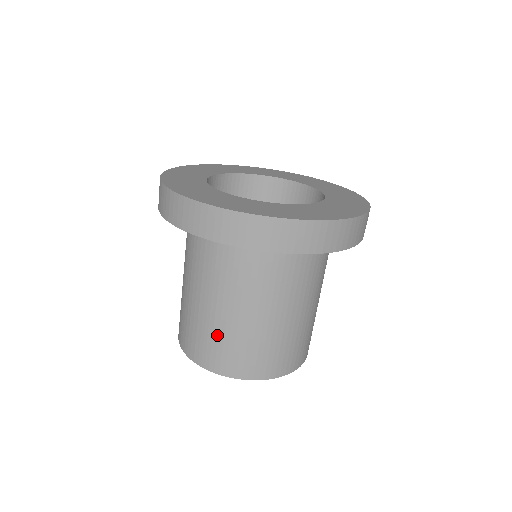
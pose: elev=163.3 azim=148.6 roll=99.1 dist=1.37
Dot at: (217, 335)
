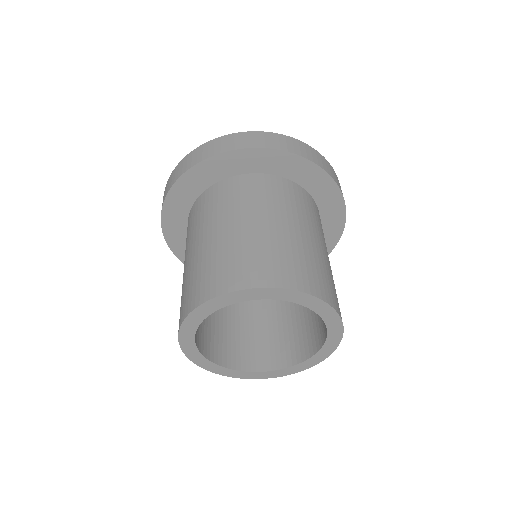
Dot at: (185, 284)
